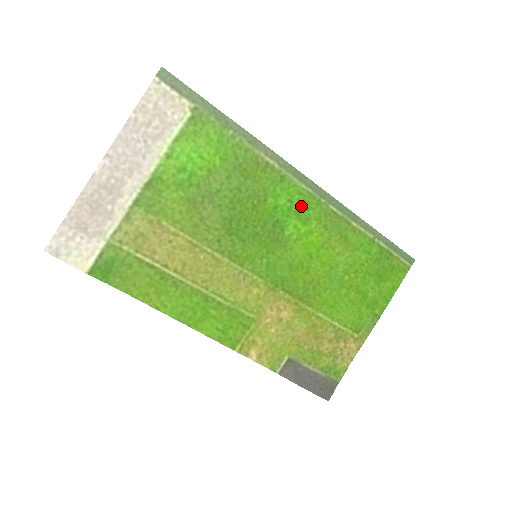
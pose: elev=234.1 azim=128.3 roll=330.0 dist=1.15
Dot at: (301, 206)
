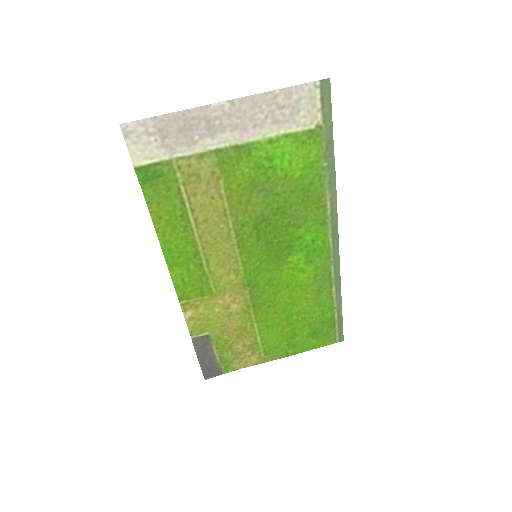
Dot at: (316, 250)
